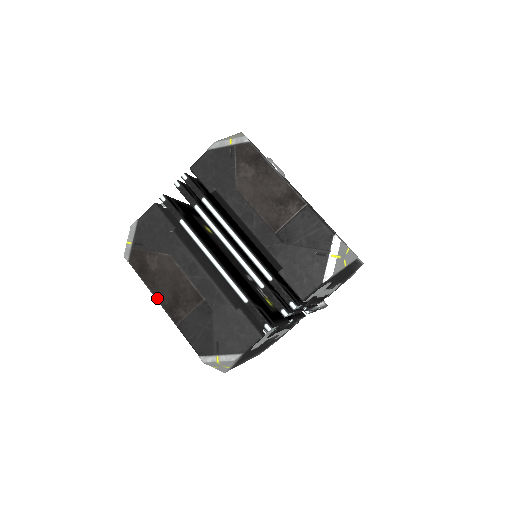
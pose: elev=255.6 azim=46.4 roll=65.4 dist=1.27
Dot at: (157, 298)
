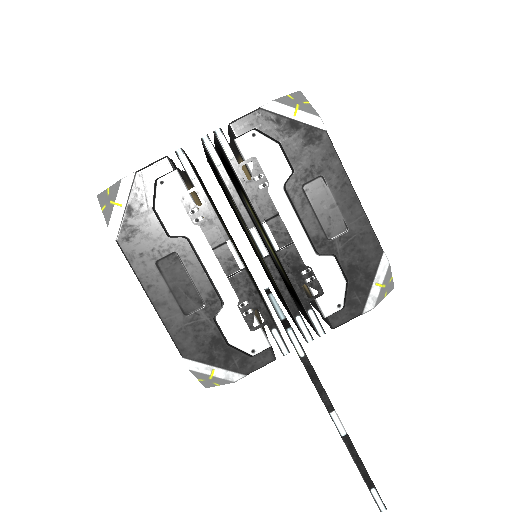
Dot at: occluded
